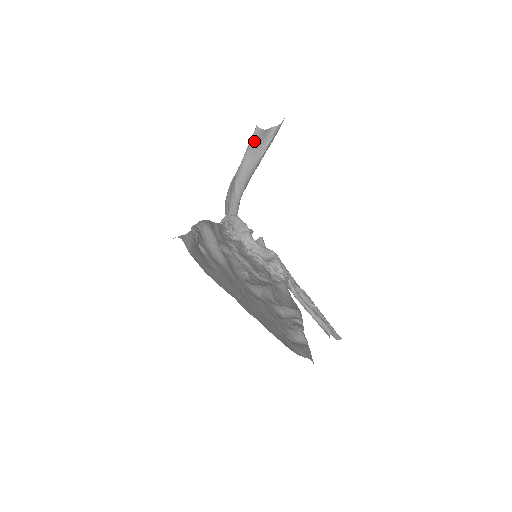
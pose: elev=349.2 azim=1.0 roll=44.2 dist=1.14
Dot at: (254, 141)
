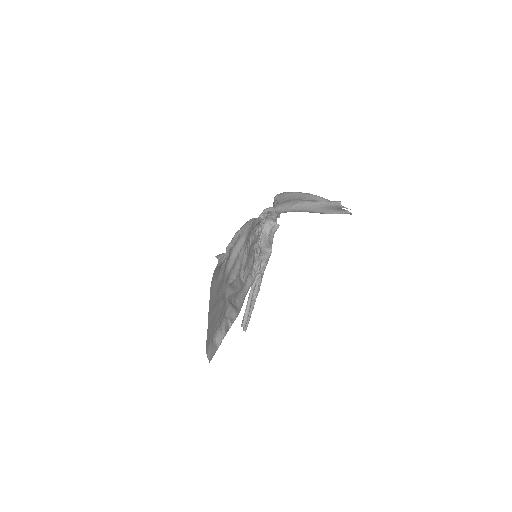
Dot at: (330, 205)
